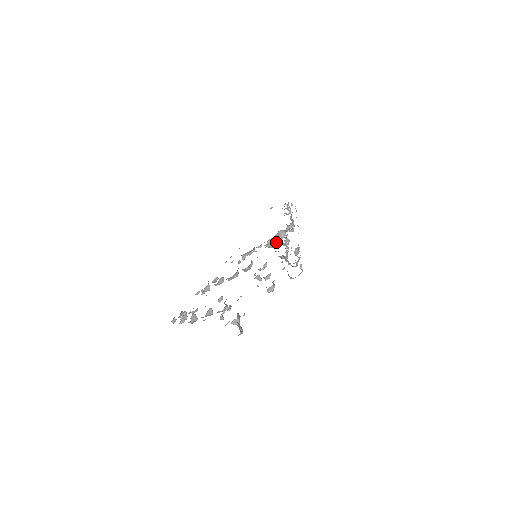
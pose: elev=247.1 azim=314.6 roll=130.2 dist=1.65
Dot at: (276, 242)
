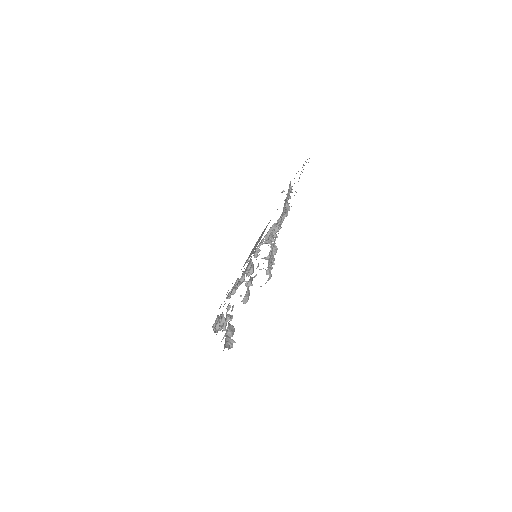
Dot at: occluded
